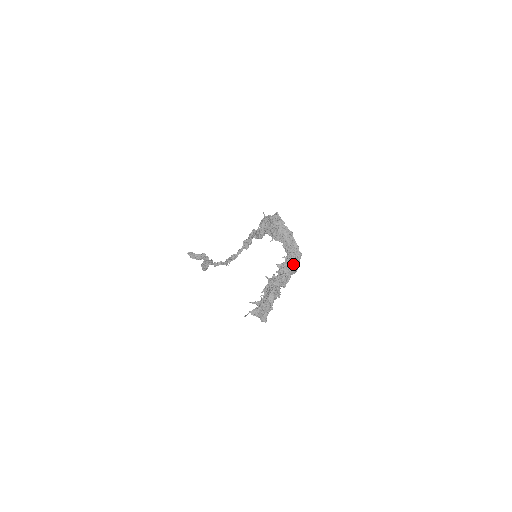
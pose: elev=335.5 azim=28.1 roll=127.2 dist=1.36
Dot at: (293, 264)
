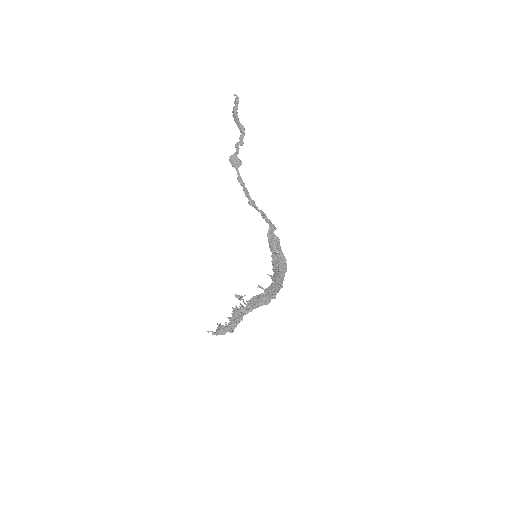
Dot at: occluded
